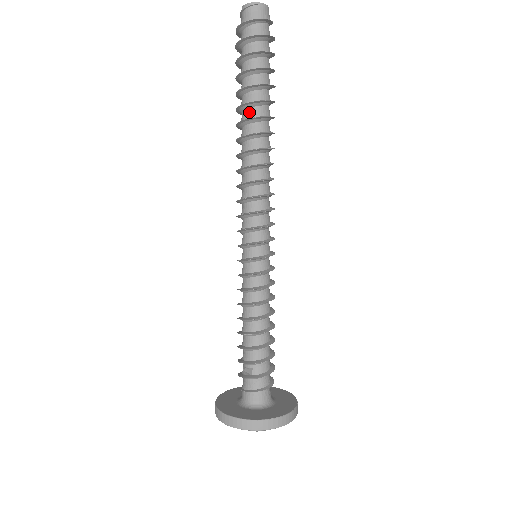
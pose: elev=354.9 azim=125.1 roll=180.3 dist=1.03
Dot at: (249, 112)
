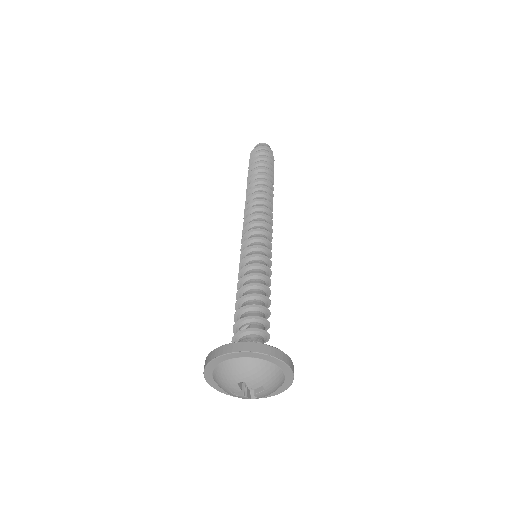
Dot at: occluded
